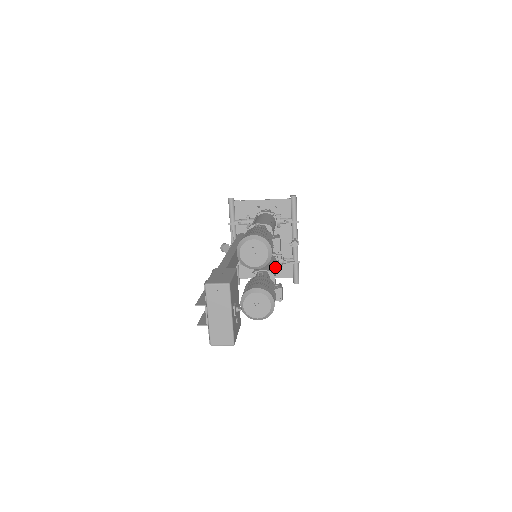
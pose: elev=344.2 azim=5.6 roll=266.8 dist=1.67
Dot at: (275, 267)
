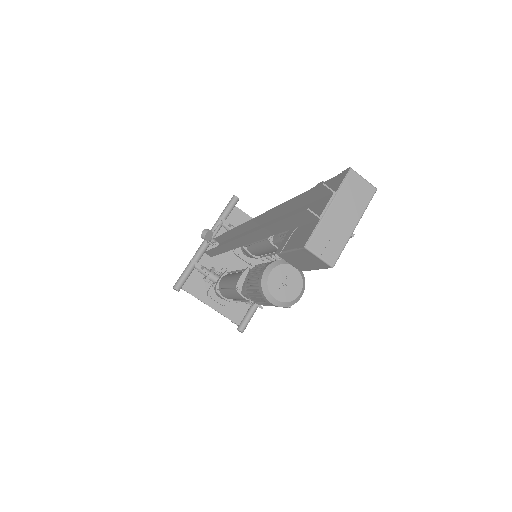
Dot at: occluded
